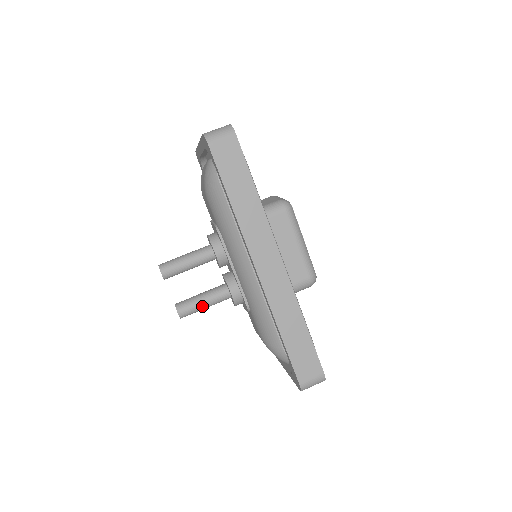
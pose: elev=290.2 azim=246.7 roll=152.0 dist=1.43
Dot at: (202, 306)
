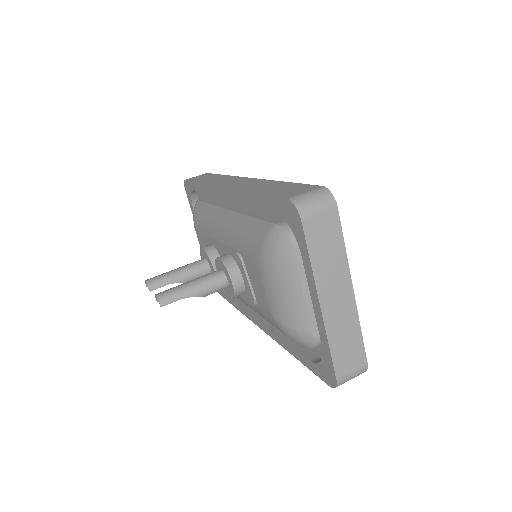
Dot at: (187, 285)
